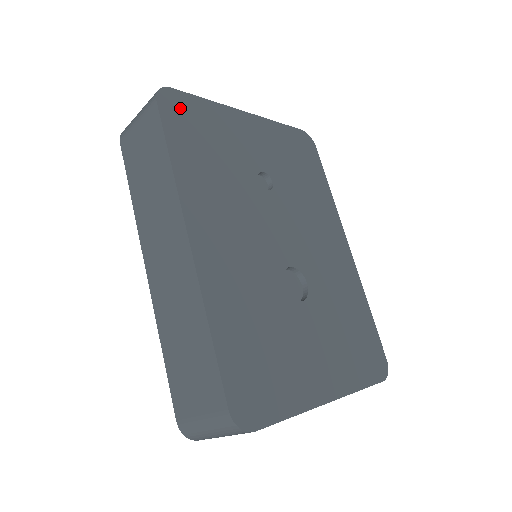
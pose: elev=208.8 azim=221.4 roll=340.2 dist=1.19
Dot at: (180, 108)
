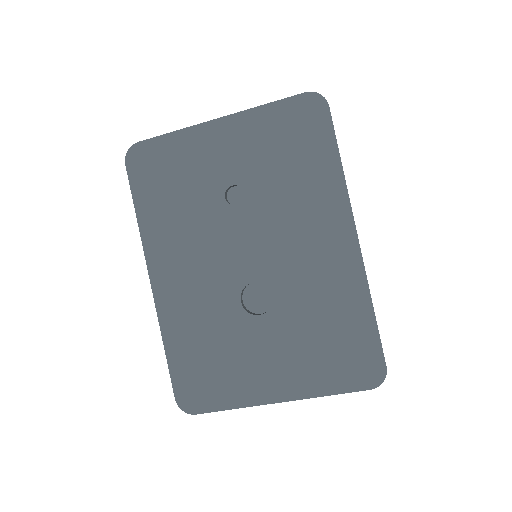
Dot at: (145, 159)
